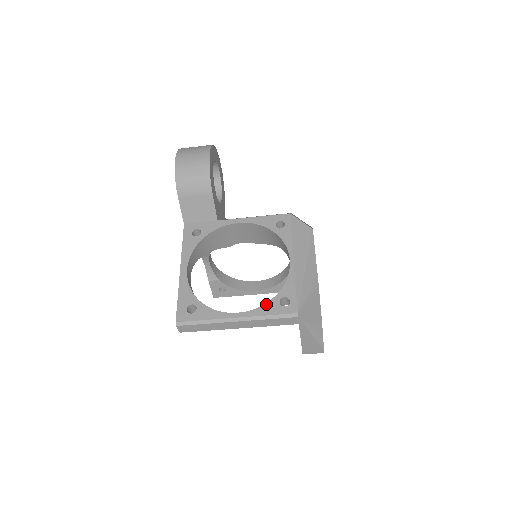
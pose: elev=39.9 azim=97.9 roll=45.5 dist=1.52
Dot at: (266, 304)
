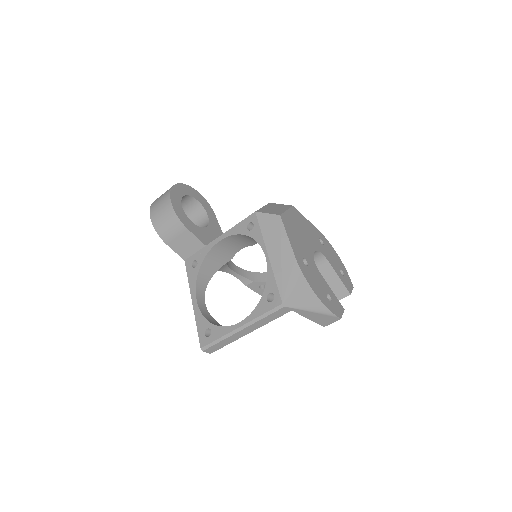
Dot at: (257, 306)
